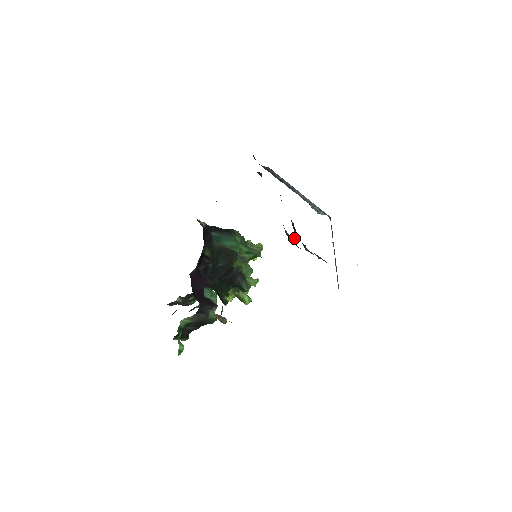
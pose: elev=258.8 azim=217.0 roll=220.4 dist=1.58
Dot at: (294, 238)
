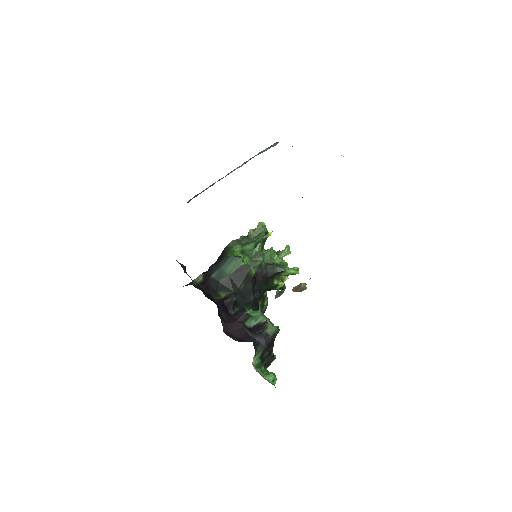
Dot at: occluded
